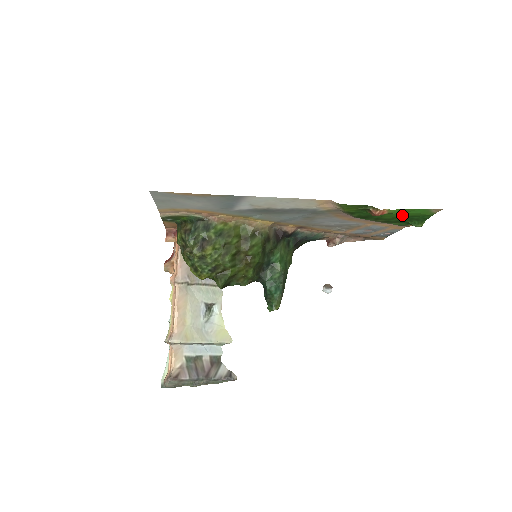
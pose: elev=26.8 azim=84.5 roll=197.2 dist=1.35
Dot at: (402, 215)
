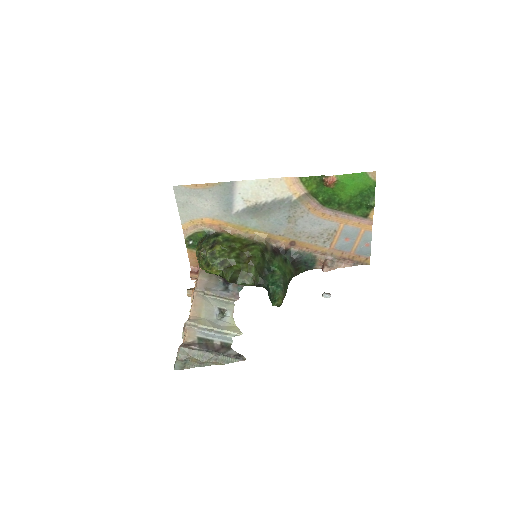
Dot at: (353, 190)
